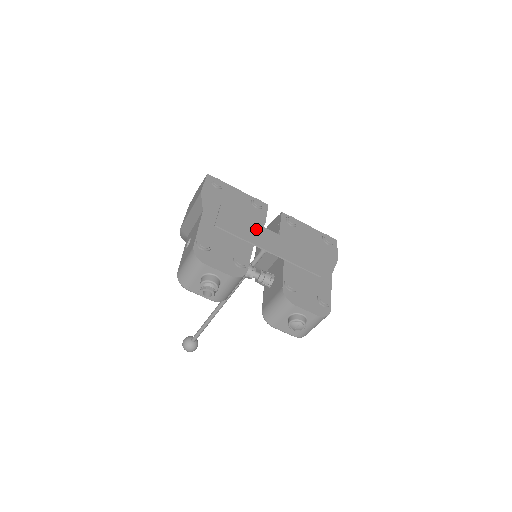
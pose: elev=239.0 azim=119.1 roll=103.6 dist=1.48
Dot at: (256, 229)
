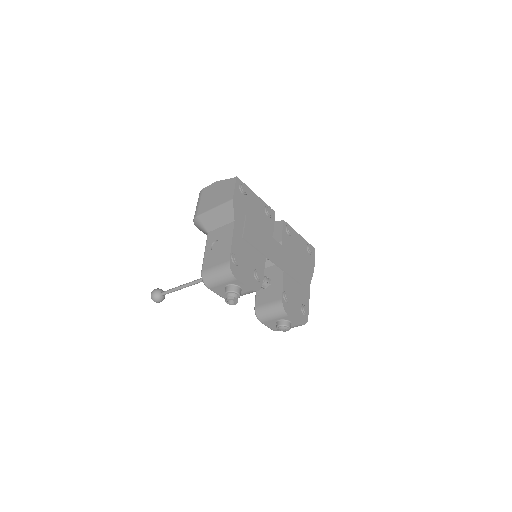
Dot at: (268, 240)
